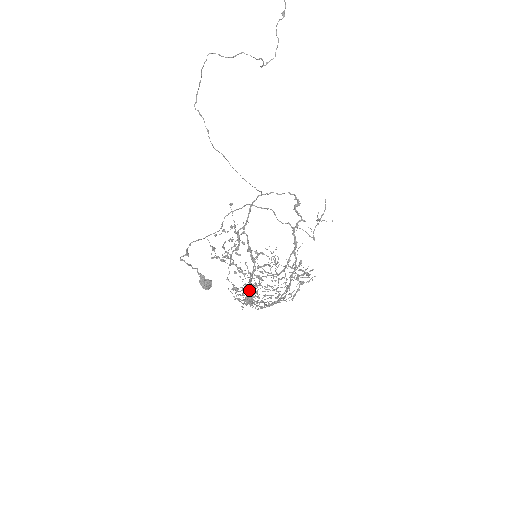
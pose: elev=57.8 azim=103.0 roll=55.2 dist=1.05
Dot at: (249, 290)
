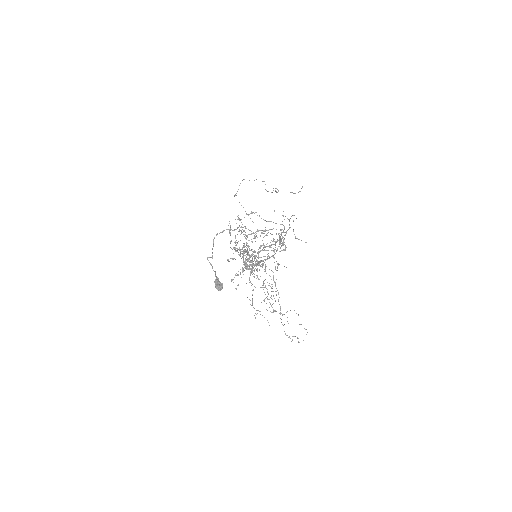
Dot at: (249, 268)
